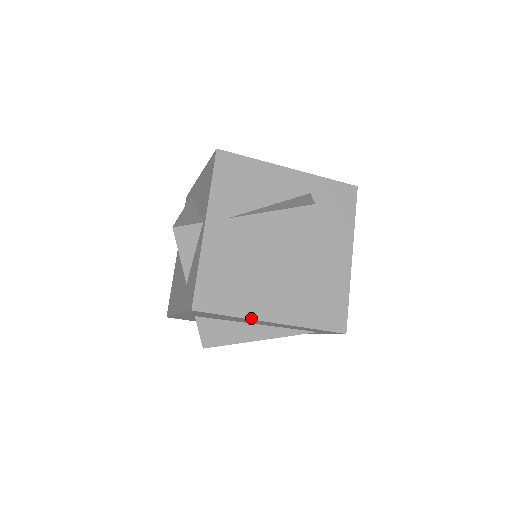
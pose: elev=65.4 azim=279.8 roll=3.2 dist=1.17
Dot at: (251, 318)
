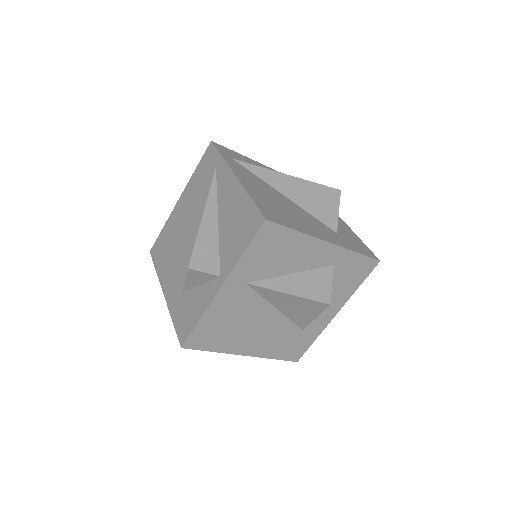
Dot at: (229, 353)
